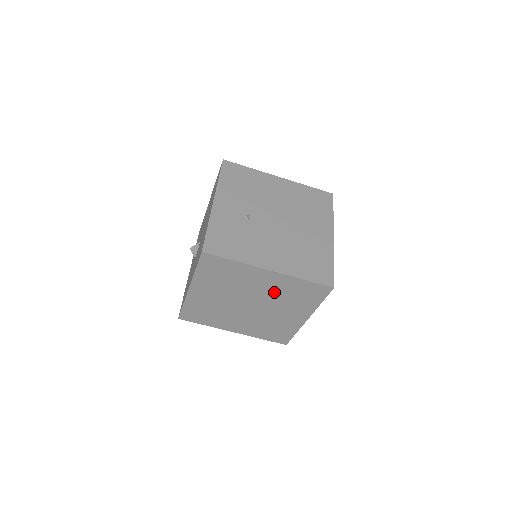
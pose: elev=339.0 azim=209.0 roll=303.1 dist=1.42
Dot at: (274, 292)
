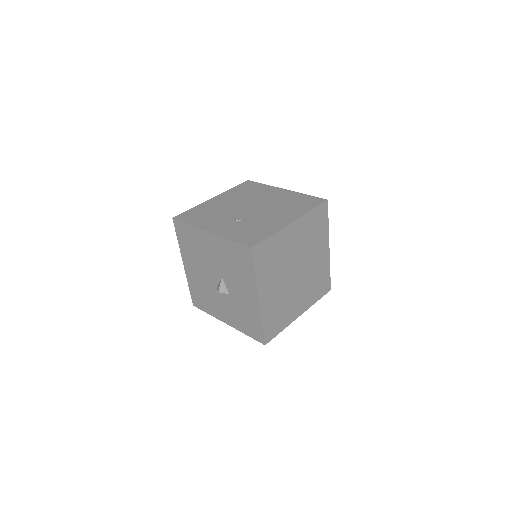
Dot at: (303, 242)
